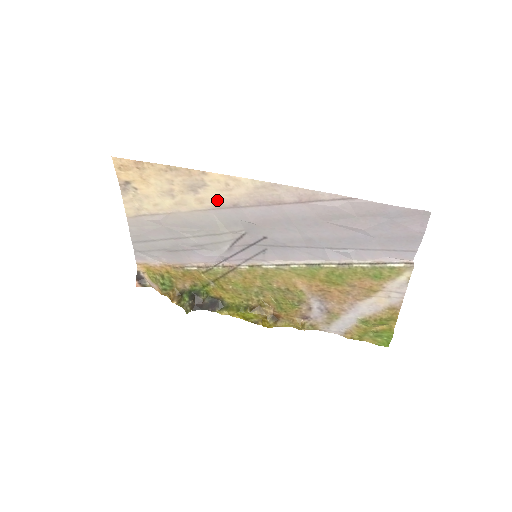
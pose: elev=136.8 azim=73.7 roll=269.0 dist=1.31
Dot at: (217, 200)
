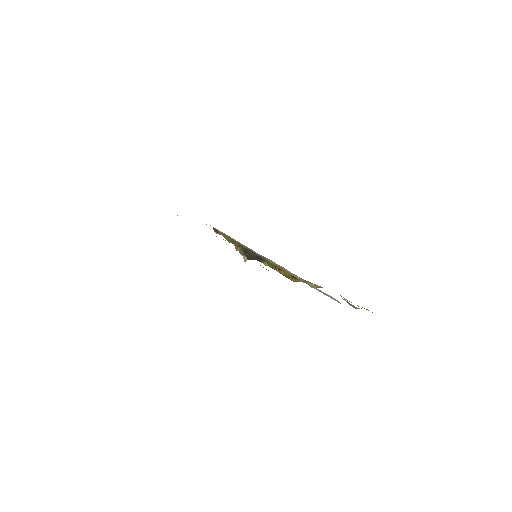
Dot at: occluded
